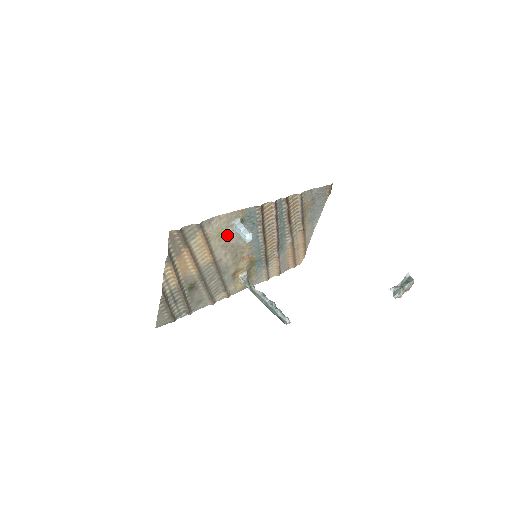
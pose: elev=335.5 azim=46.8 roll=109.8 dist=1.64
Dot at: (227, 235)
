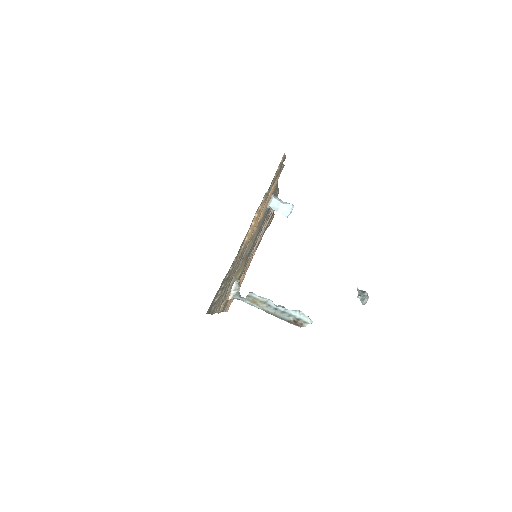
Dot at: occluded
